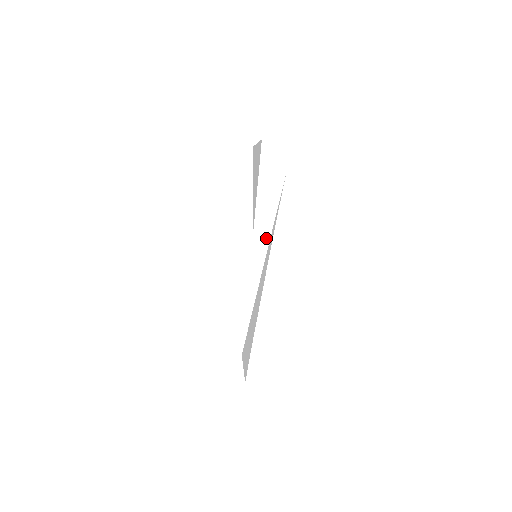
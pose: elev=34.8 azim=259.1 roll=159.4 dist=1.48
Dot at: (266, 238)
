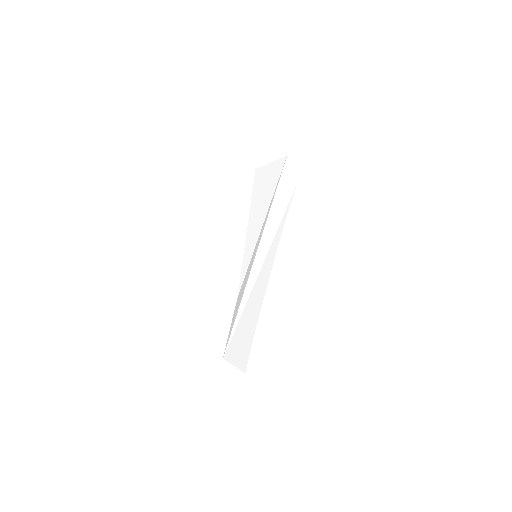
Dot at: (271, 238)
